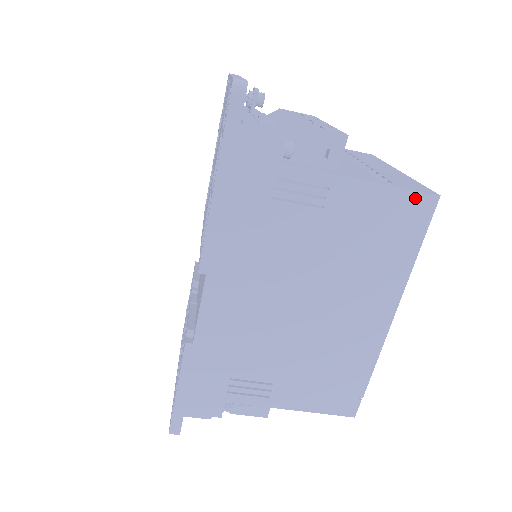
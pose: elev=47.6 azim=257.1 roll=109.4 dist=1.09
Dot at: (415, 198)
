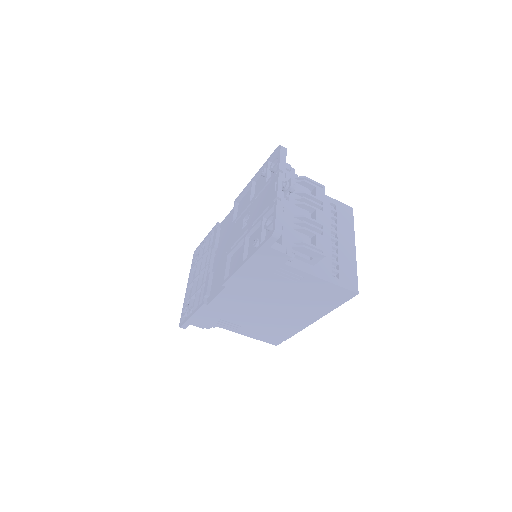
Dot at: (345, 291)
